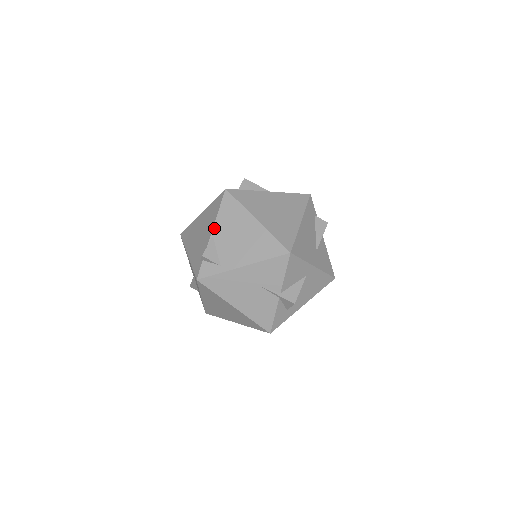
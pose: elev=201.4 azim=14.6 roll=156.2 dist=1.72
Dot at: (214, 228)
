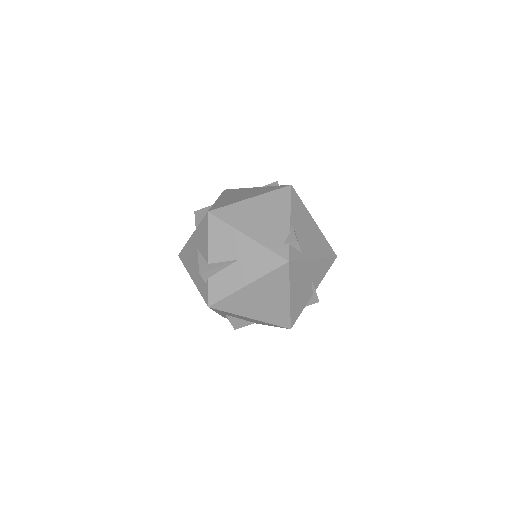
Dot at: (291, 217)
